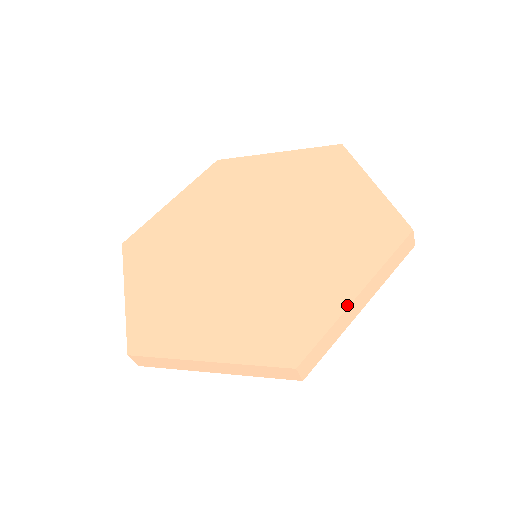
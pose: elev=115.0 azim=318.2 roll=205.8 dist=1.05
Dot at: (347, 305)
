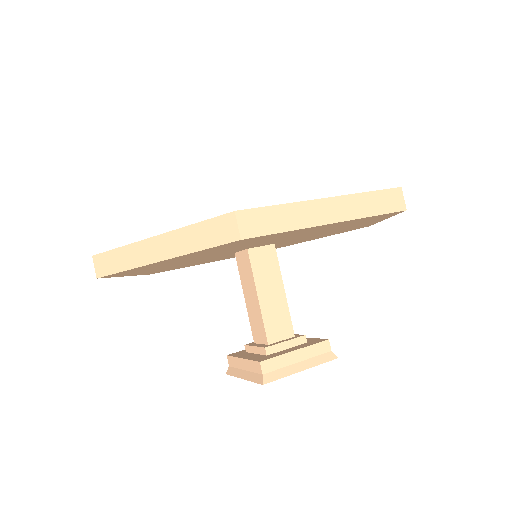
Dot at: (311, 200)
